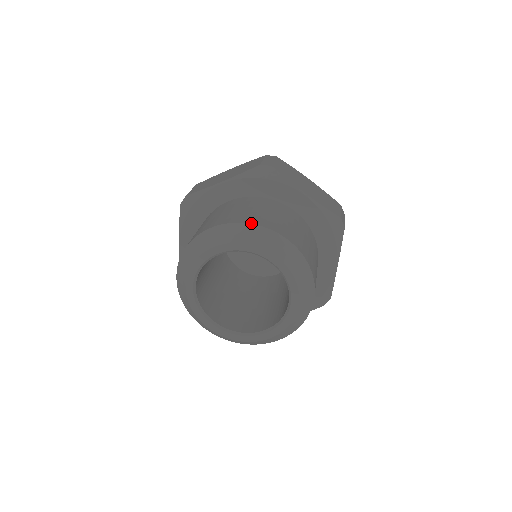
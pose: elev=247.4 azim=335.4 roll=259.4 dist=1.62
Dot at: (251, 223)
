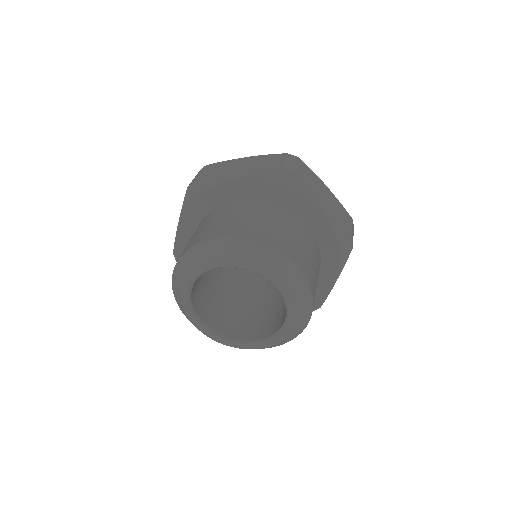
Dot at: (189, 248)
